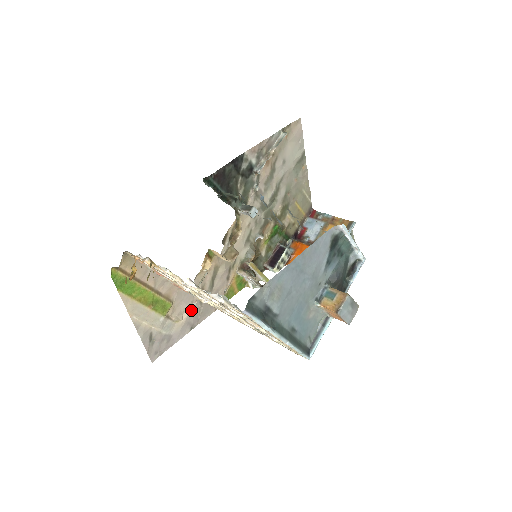
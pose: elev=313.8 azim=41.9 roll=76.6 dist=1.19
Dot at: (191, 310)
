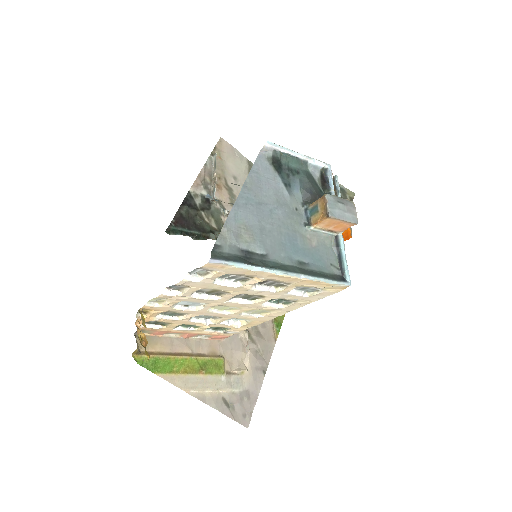
Dot at: (248, 354)
